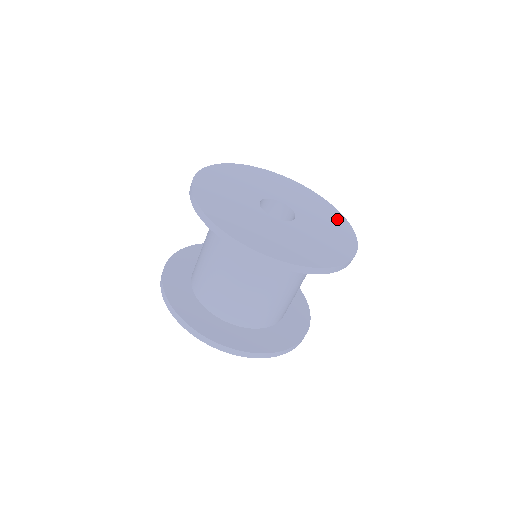
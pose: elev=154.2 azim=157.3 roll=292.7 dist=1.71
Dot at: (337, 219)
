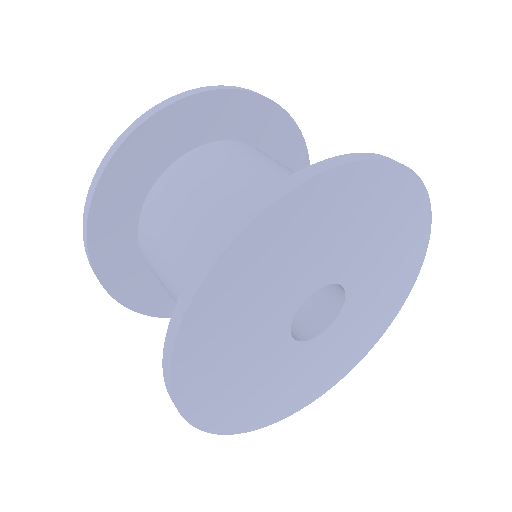
Dot at: (391, 307)
